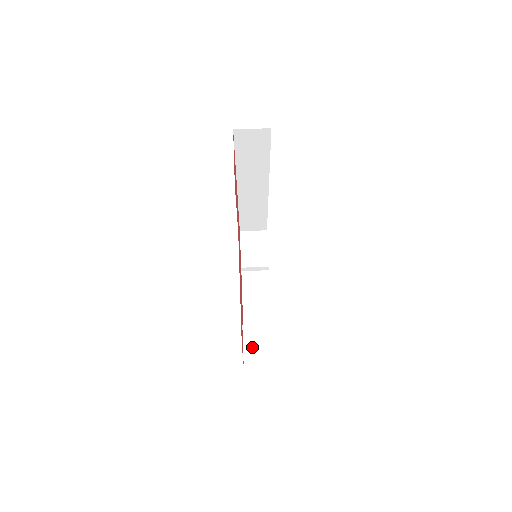
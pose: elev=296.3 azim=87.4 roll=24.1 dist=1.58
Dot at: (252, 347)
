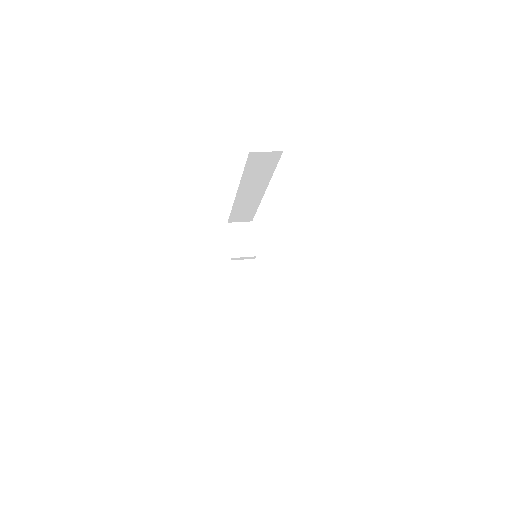
Dot at: (255, 336)
